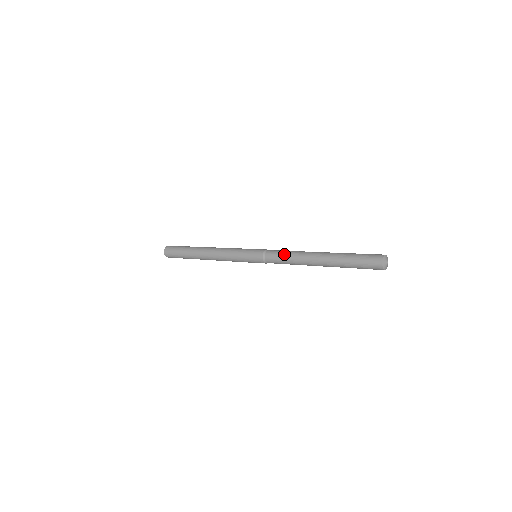
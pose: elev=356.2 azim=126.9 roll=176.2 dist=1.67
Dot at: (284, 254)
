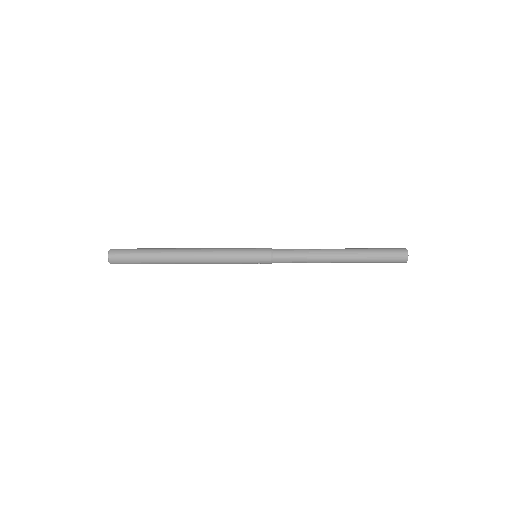
Dot at: (298, 250)
